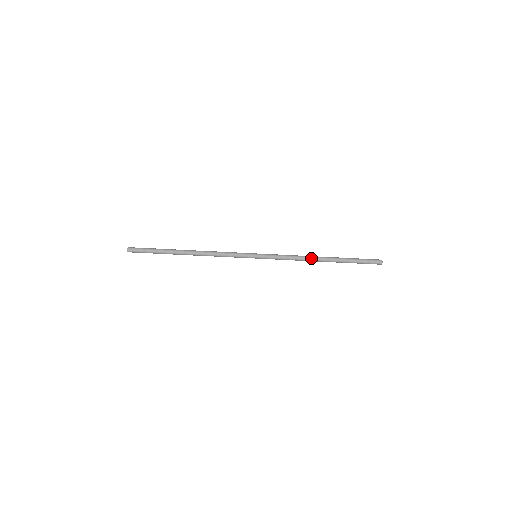
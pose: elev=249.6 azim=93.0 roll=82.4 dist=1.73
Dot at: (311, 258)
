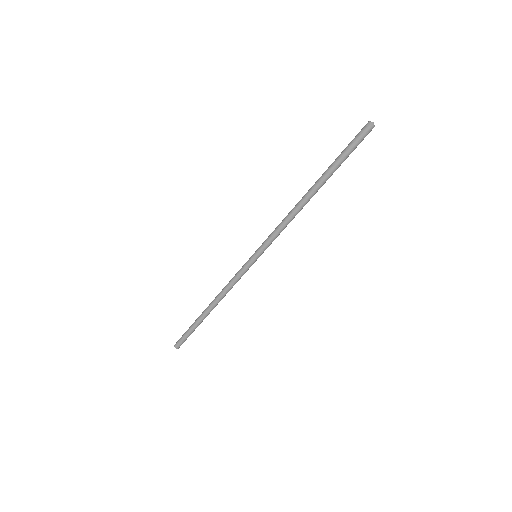
Dot at: (300, 207)
